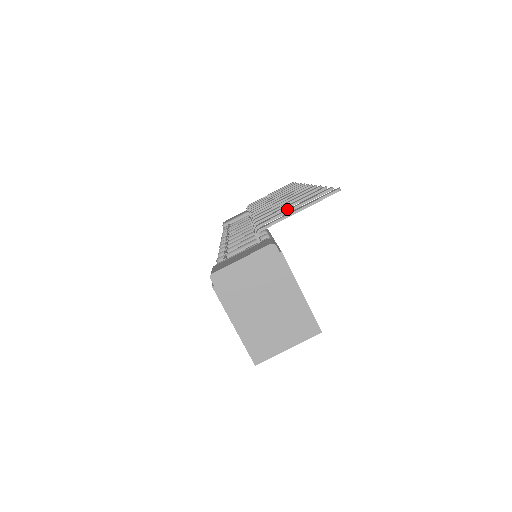
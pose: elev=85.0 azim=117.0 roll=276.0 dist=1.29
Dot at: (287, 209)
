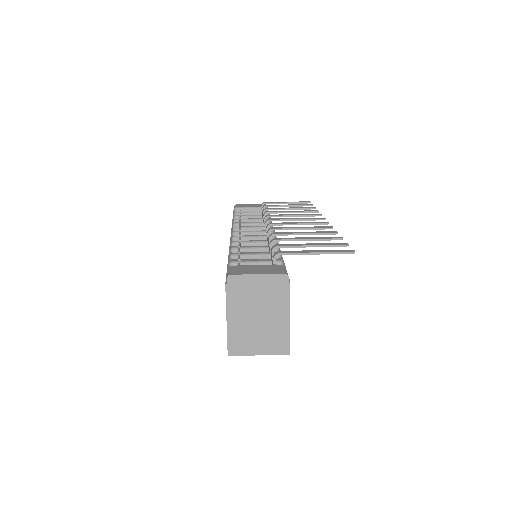
Dot at: (305, 244)
